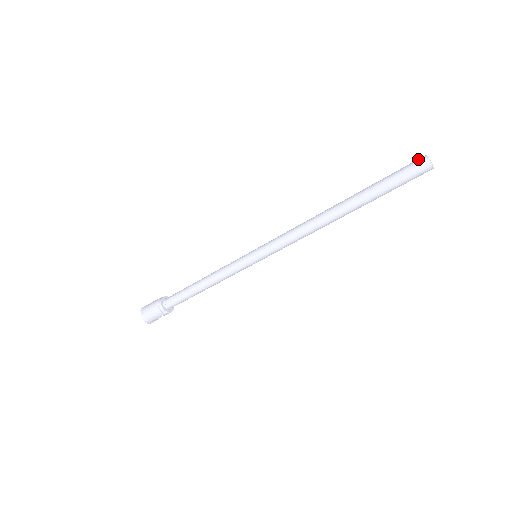
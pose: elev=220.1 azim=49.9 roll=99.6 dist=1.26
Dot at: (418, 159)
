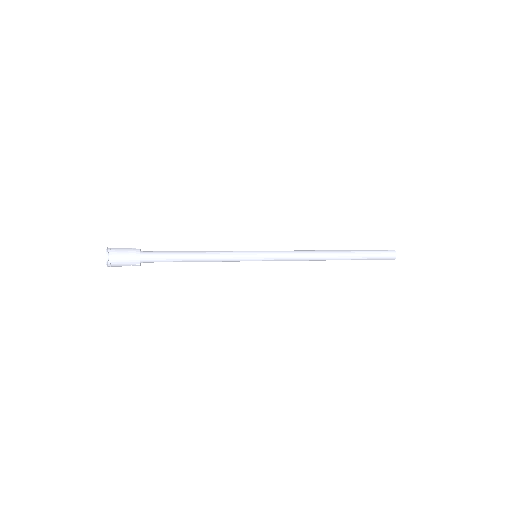
Dot at: (390, 250)
